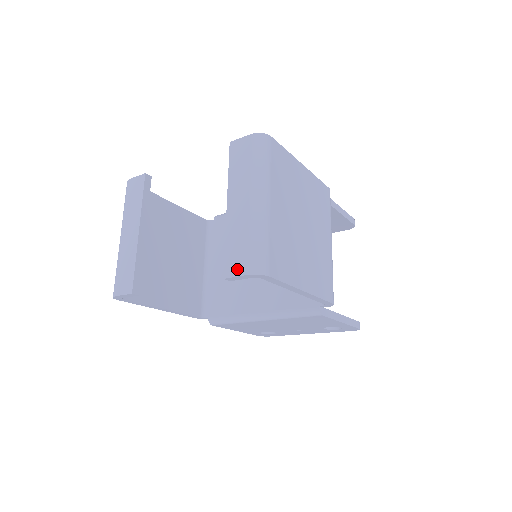
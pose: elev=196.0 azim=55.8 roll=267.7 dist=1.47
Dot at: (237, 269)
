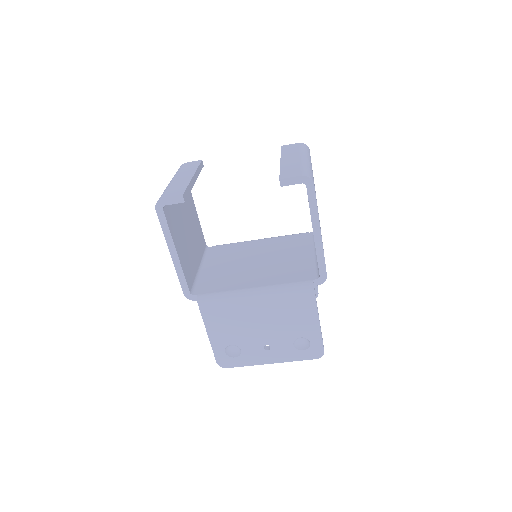
Dot at: (292, 175)
